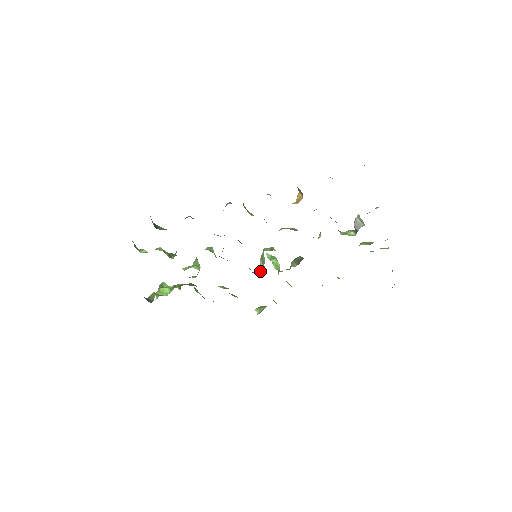
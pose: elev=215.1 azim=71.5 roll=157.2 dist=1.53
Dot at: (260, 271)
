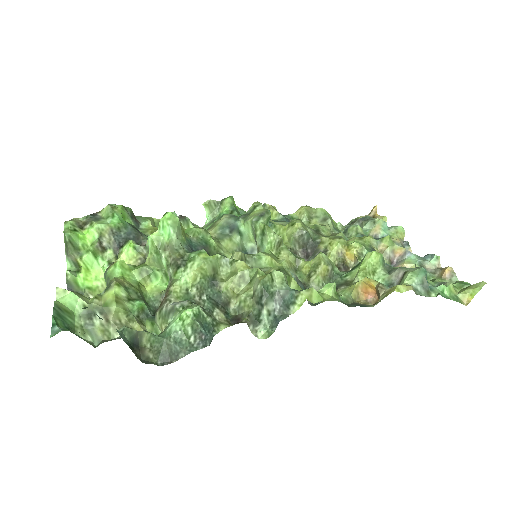
Dot at: (245, 237)
